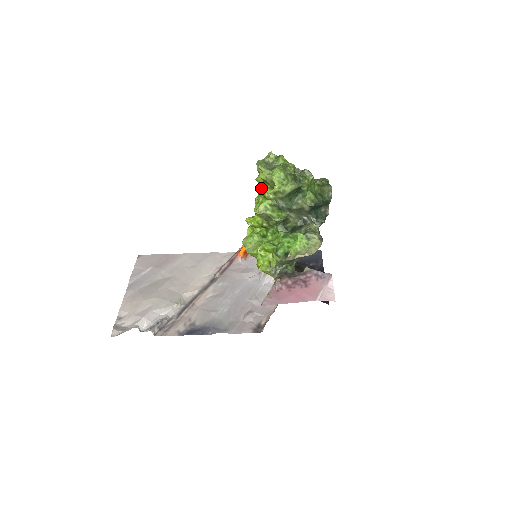
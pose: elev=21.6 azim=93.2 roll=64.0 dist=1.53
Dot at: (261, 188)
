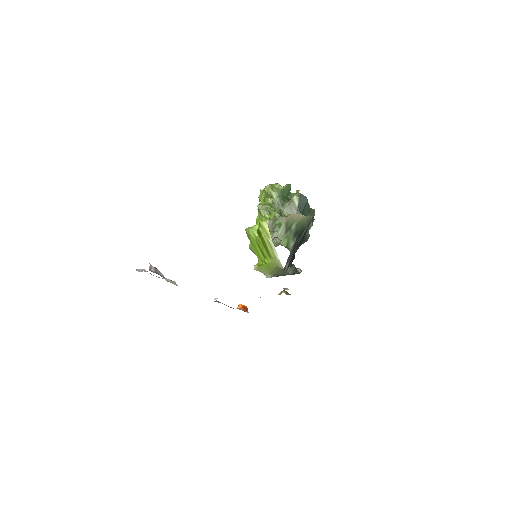
Dot at: occluded
